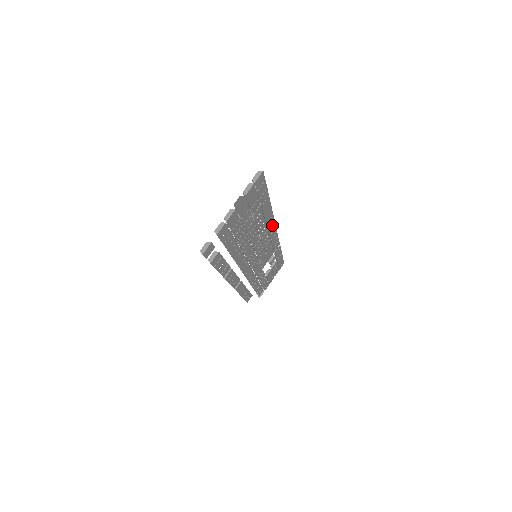
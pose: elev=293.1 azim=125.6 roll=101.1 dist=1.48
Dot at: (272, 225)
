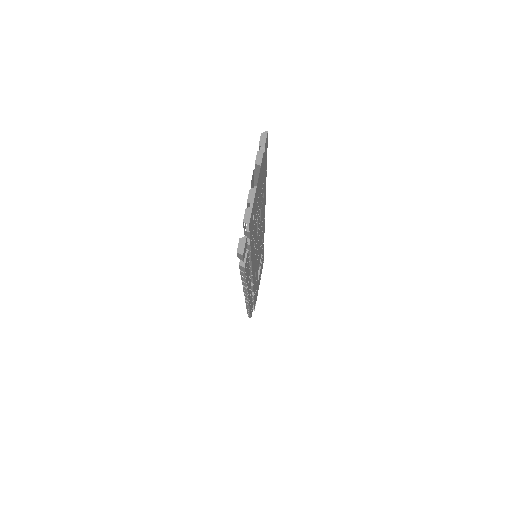
Dot at: (264, 213)
